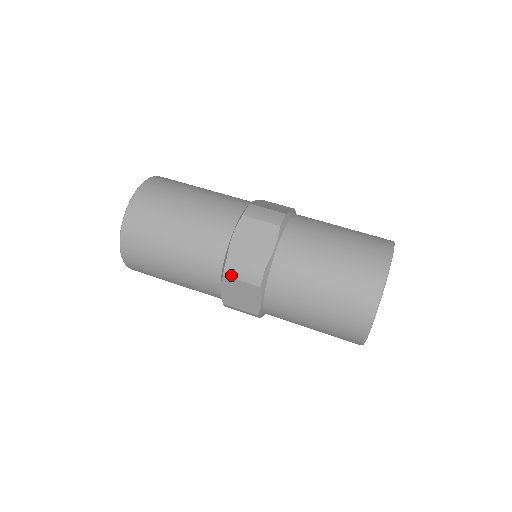
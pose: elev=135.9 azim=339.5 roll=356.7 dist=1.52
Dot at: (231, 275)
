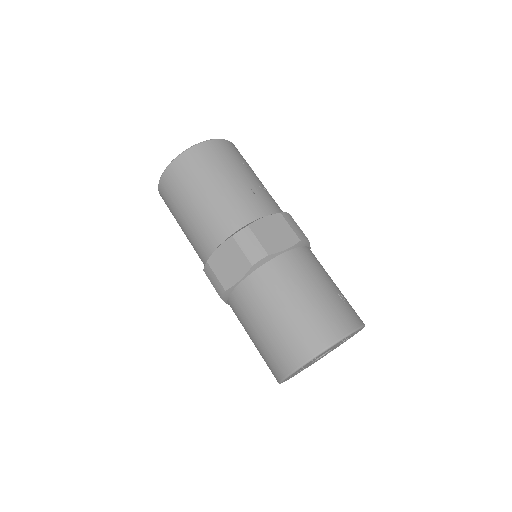
Dot at: (207, 275)
